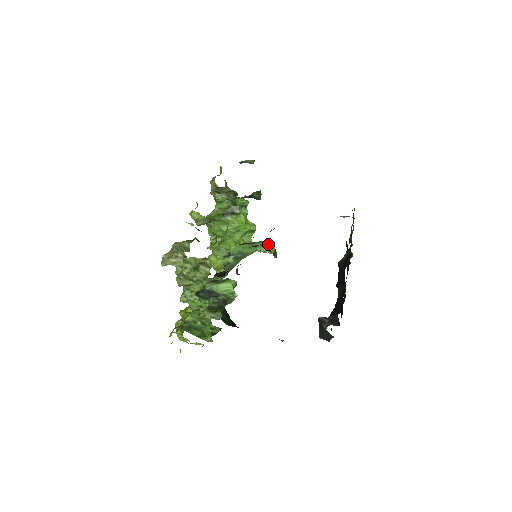
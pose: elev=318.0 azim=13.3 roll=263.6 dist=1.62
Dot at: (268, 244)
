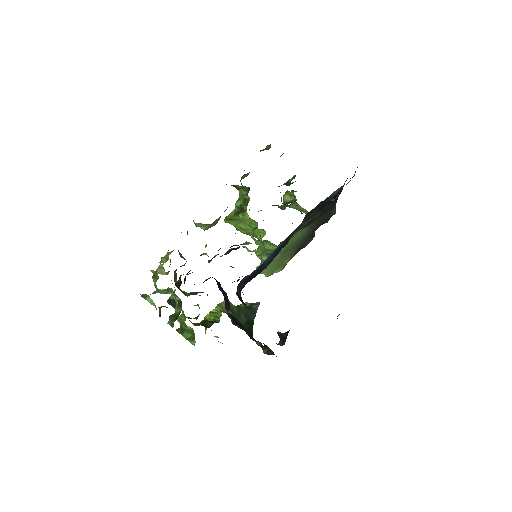
Dot at: (267, 242)
